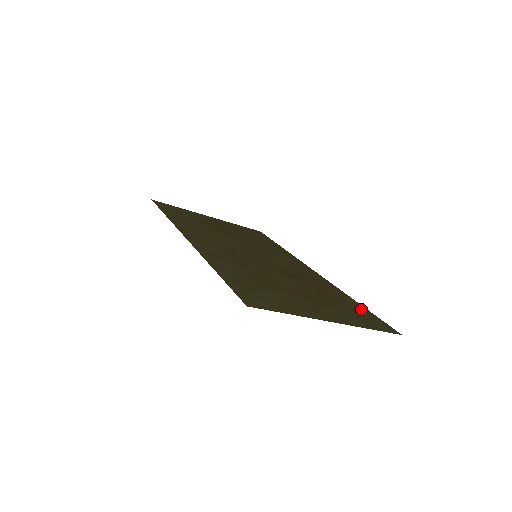
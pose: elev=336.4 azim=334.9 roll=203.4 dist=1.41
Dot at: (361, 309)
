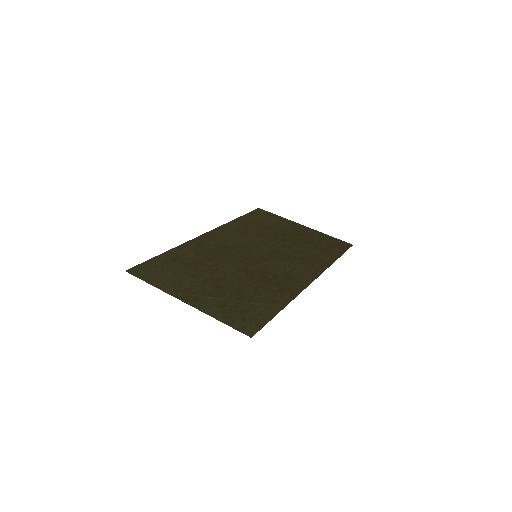
Dot at: (265, 312)
